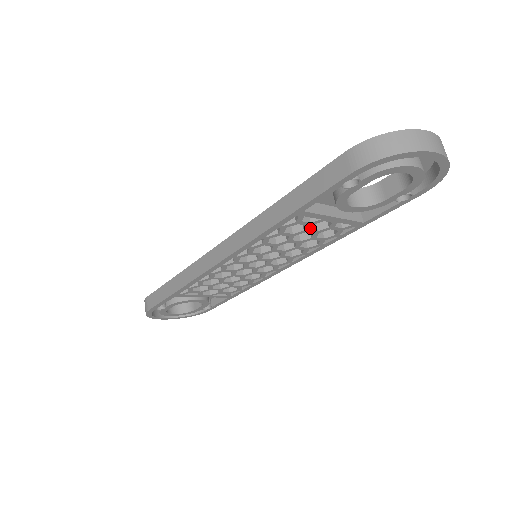
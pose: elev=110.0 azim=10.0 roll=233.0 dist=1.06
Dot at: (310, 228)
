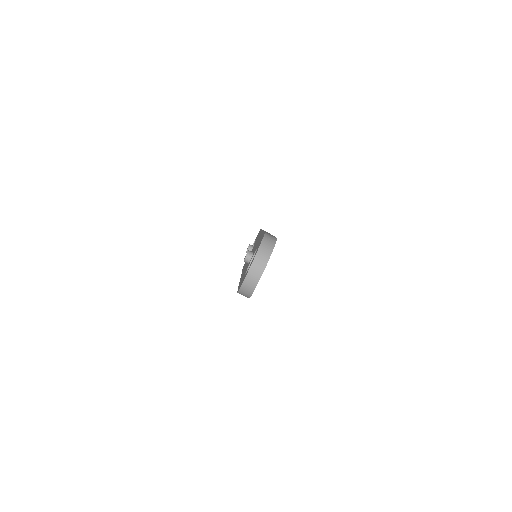
Dot at: occluded
